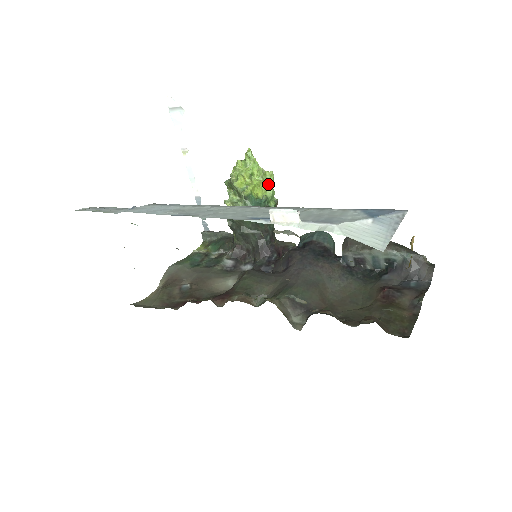
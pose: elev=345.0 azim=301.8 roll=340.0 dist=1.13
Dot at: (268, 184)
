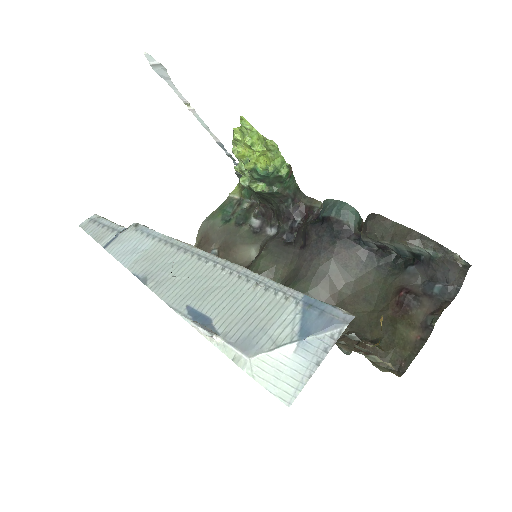
Dot at: (273, 153)
